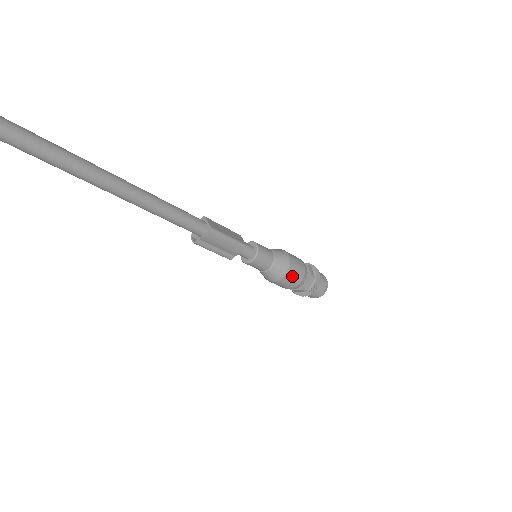
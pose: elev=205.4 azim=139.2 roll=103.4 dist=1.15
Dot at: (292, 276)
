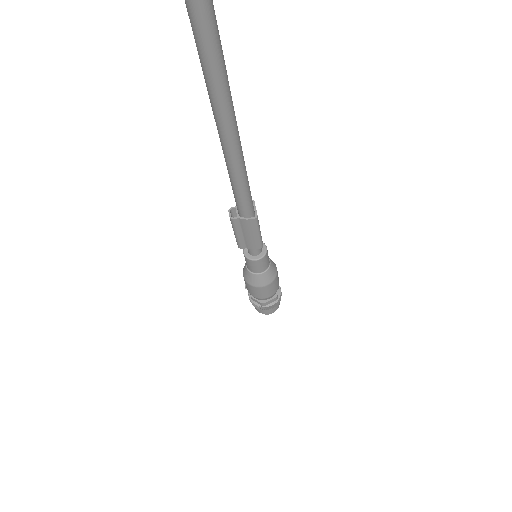
Dot at: (268, 289)
